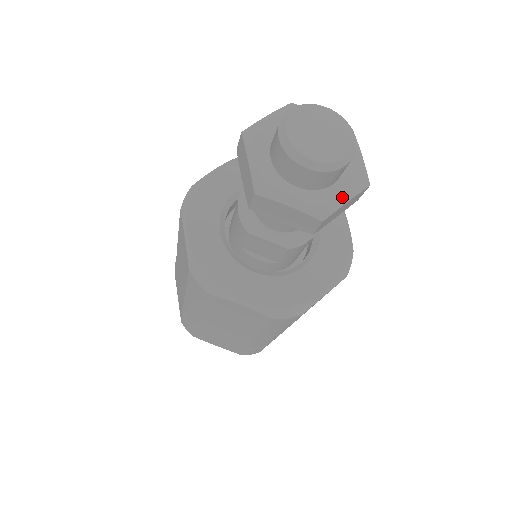
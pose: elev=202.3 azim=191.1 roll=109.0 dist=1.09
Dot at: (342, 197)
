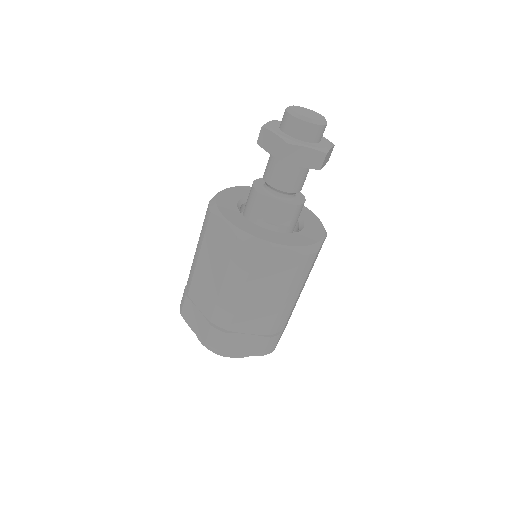
Dot at: (328, 146)
